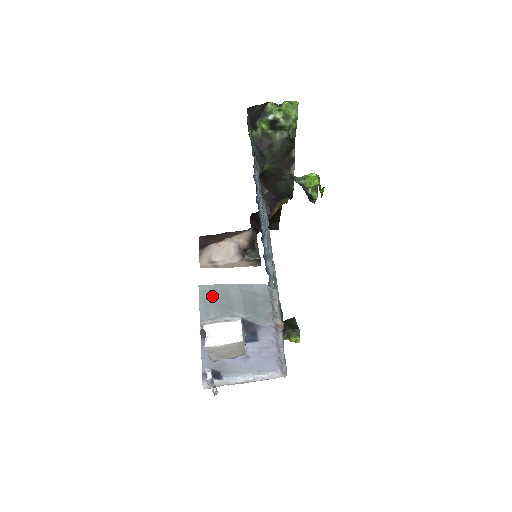
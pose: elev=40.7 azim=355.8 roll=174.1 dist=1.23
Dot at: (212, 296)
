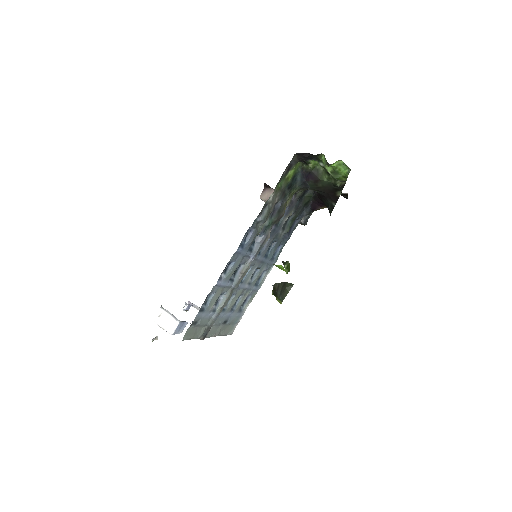
Dot at: occluded
